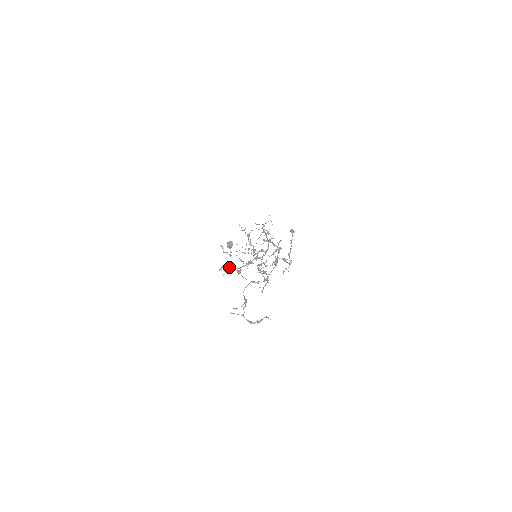
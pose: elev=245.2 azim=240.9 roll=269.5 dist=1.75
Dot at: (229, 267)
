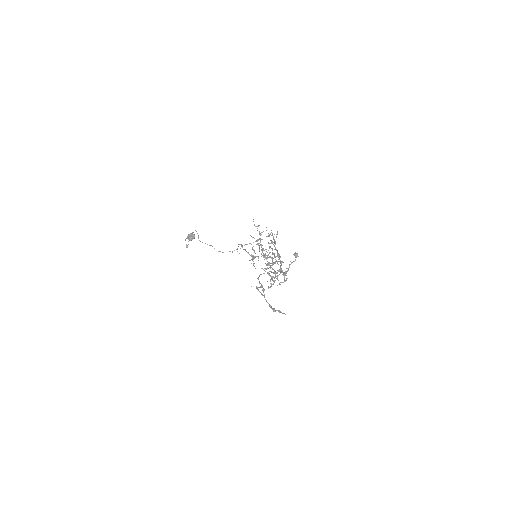
Dot at: occluded
